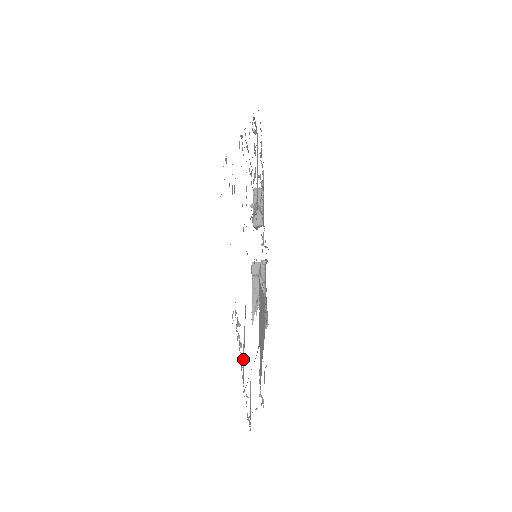
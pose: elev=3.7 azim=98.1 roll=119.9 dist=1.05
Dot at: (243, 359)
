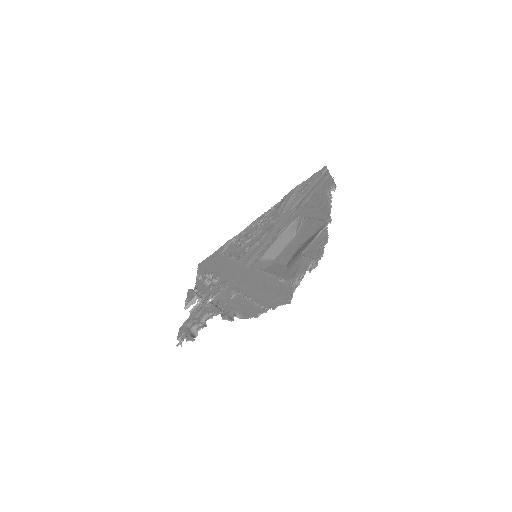
Dot at: (320, 219)
